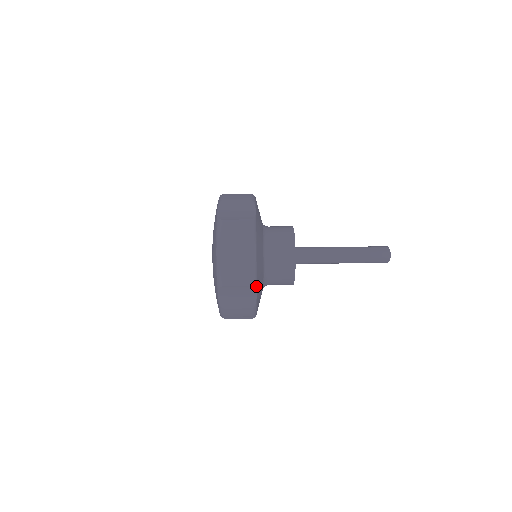
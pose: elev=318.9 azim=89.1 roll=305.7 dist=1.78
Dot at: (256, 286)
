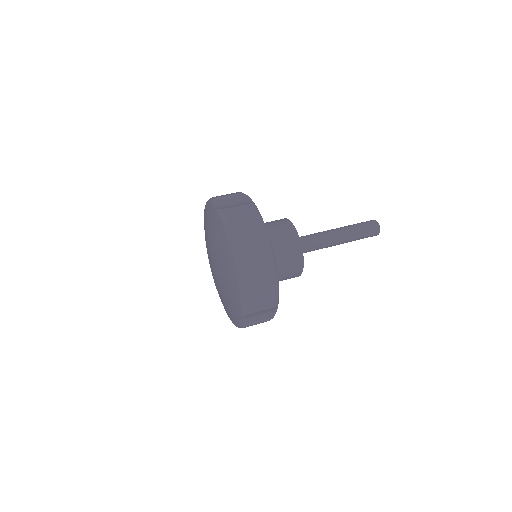
Dot at: occluded
